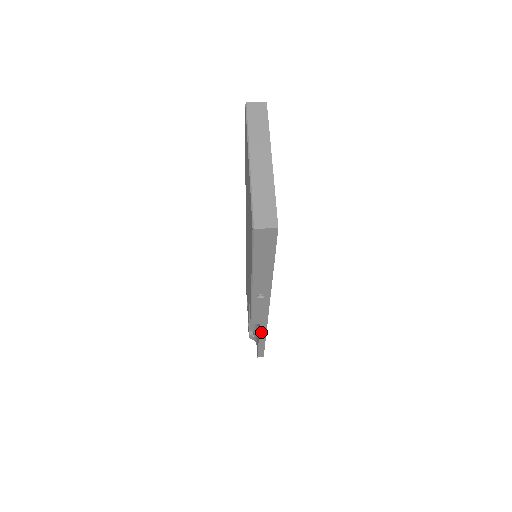
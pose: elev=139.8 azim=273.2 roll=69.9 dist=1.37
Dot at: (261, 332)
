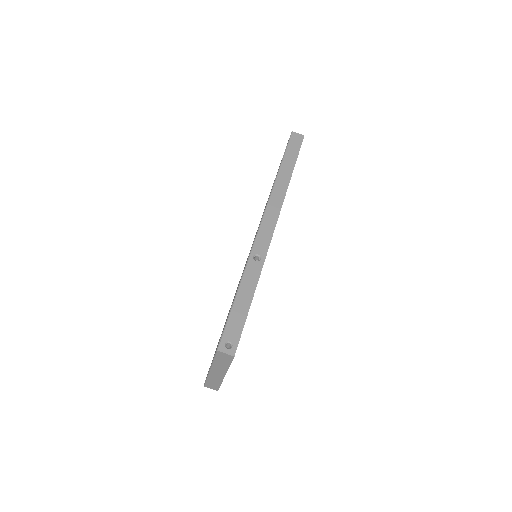
Dot at: occluded
